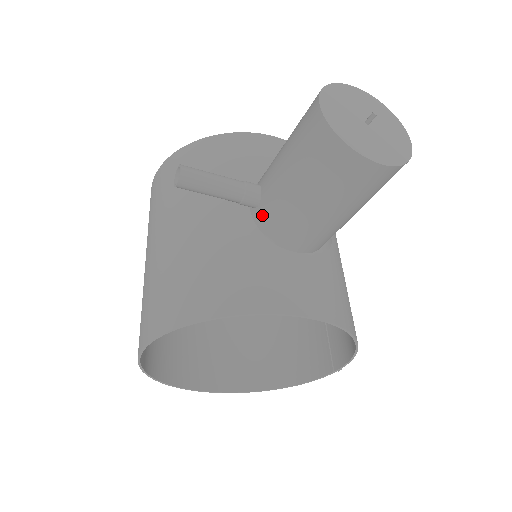
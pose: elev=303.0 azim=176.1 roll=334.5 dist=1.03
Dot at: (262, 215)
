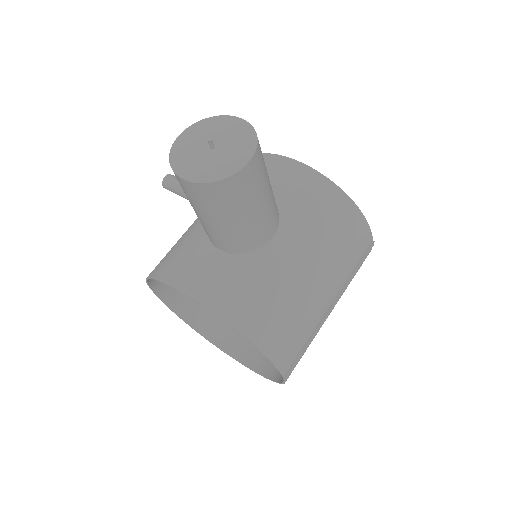
Dot at: occluded
